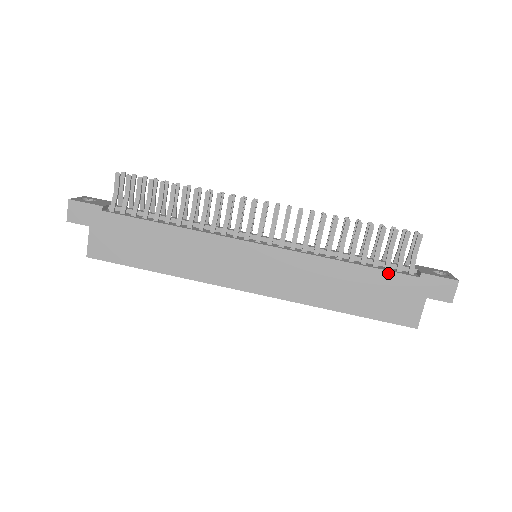
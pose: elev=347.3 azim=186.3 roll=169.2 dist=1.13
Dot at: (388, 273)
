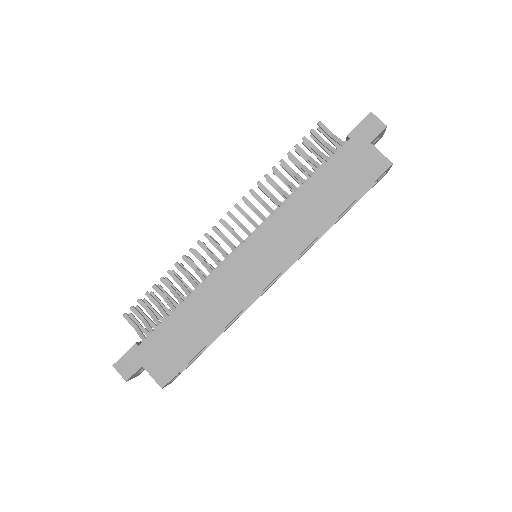
Dot at: (331, 160)
